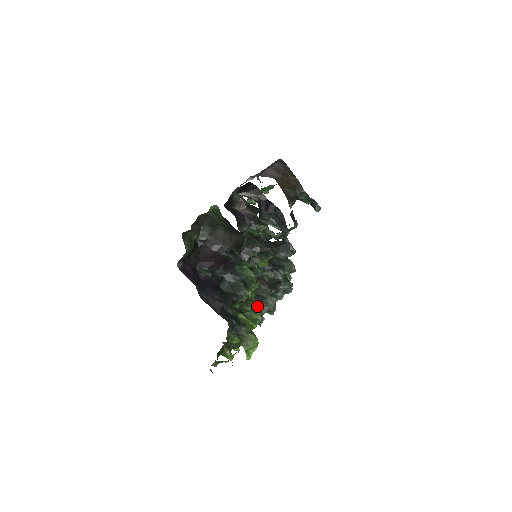
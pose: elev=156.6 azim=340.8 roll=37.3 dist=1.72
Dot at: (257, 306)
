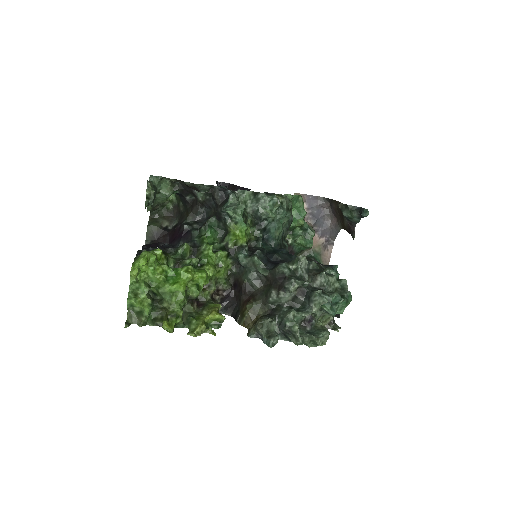
Dot at: (262, 316)
